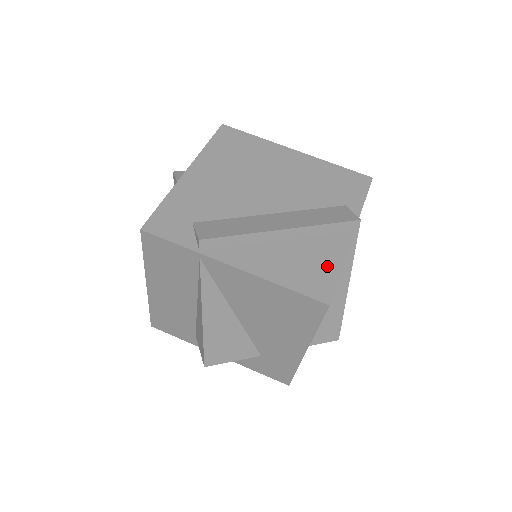
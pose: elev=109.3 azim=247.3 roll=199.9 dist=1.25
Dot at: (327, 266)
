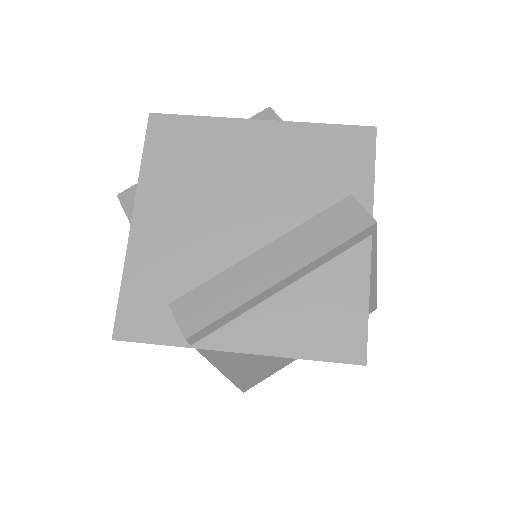
Dot at: (350, 307)
